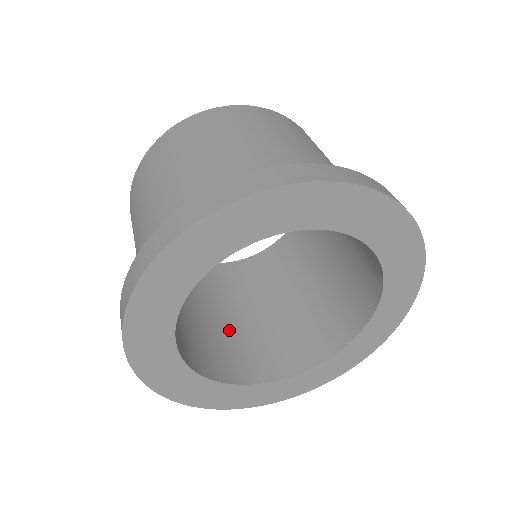
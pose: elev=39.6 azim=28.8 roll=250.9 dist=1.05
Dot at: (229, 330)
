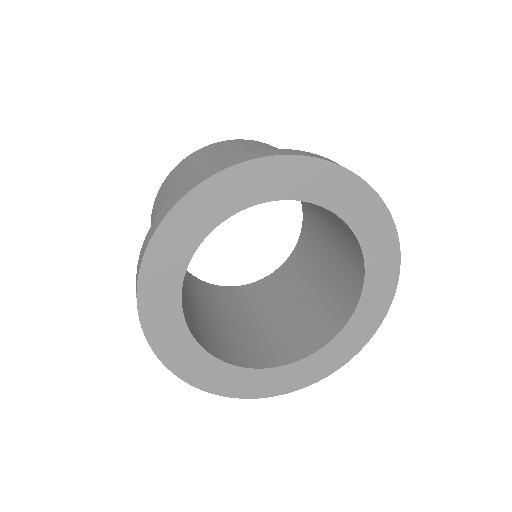
Dot at: (251, 331)
